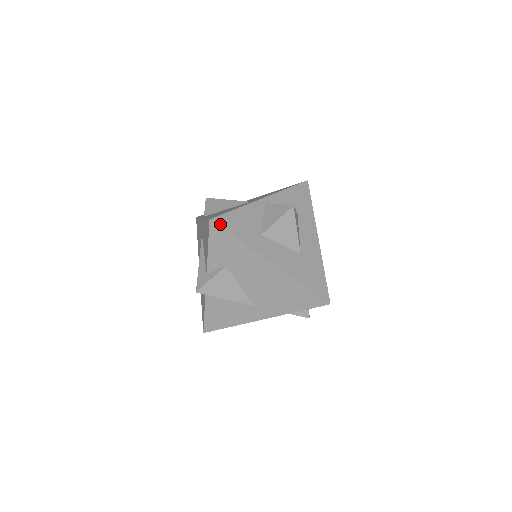
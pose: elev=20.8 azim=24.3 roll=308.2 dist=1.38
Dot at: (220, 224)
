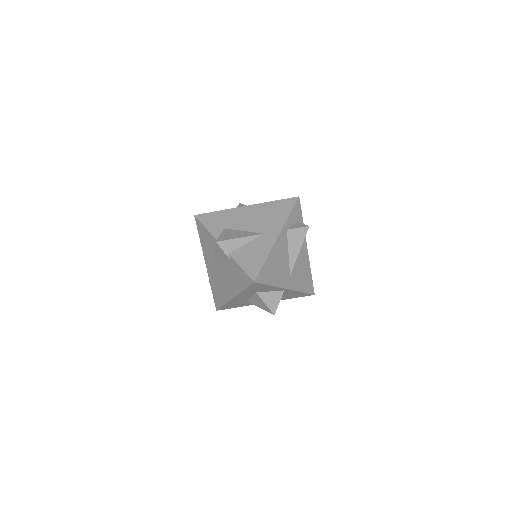
Dot at: (202, 215)
